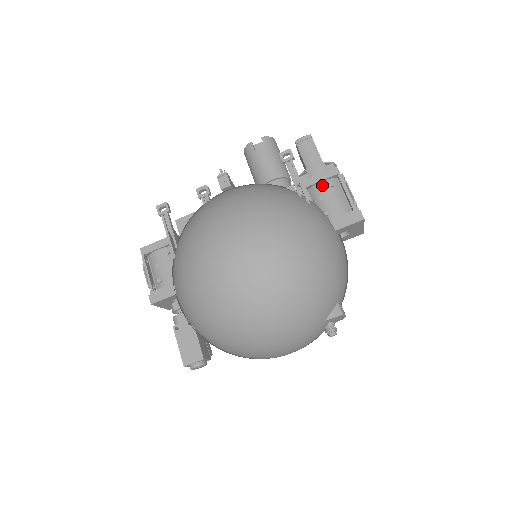
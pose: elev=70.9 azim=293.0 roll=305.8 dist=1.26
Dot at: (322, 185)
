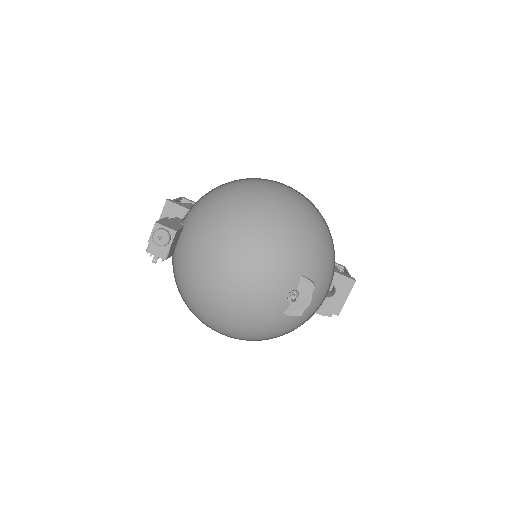
Dot at: occluded
